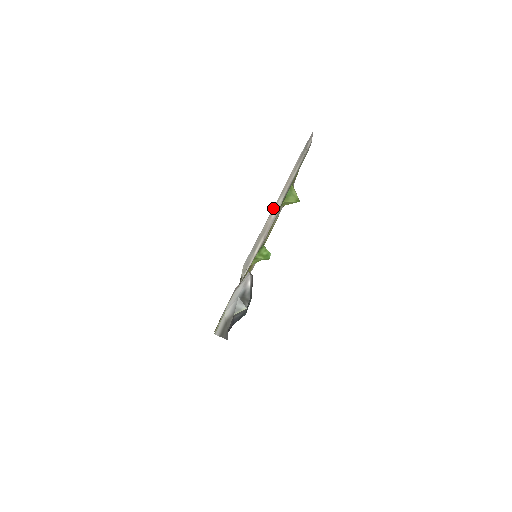
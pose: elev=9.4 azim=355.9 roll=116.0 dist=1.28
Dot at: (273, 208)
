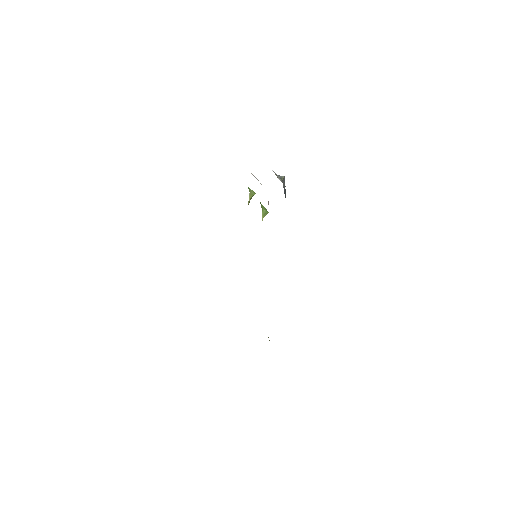
Dot at: (251, 173)
